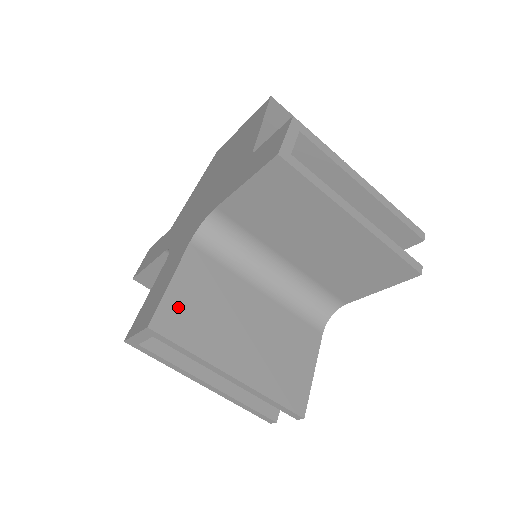
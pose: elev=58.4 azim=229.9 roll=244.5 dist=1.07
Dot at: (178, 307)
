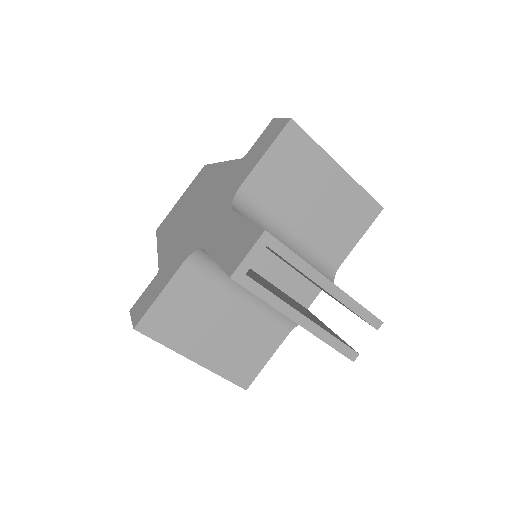
Dot at: occluded
